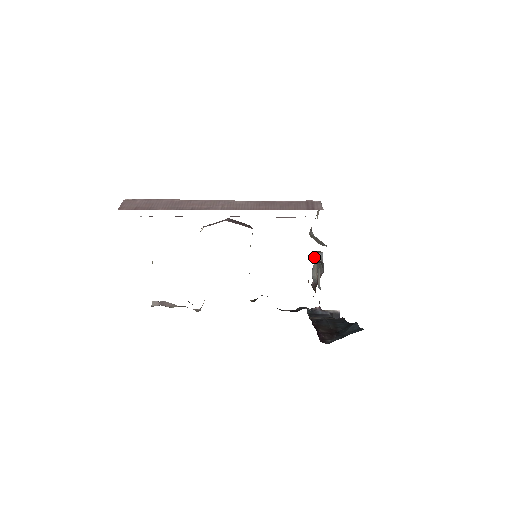
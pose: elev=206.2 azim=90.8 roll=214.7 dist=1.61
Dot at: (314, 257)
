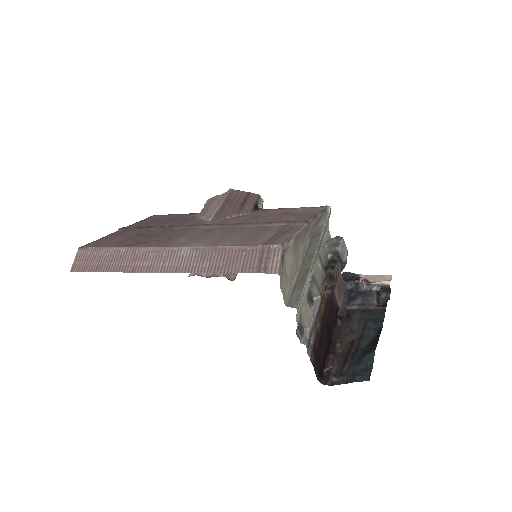
Dot at: (329, 252)
